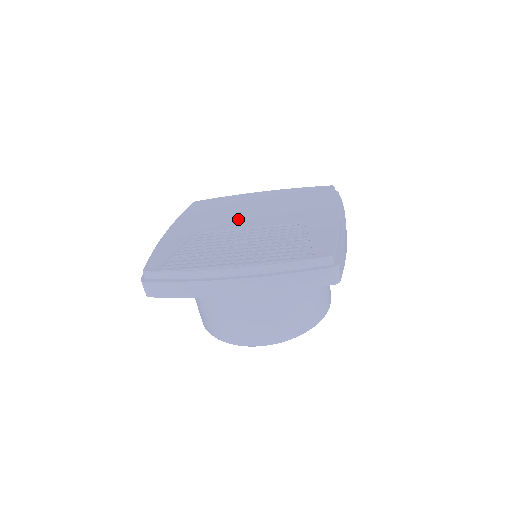
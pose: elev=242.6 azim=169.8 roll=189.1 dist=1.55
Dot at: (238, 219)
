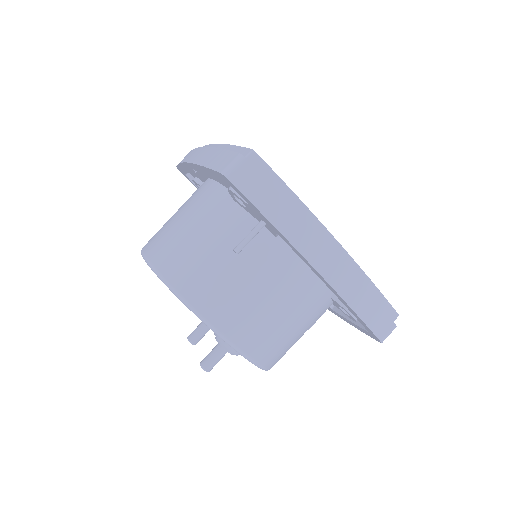
Dot at: occluded
